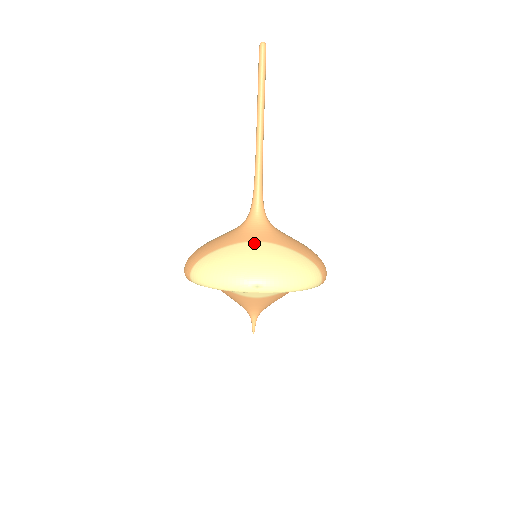
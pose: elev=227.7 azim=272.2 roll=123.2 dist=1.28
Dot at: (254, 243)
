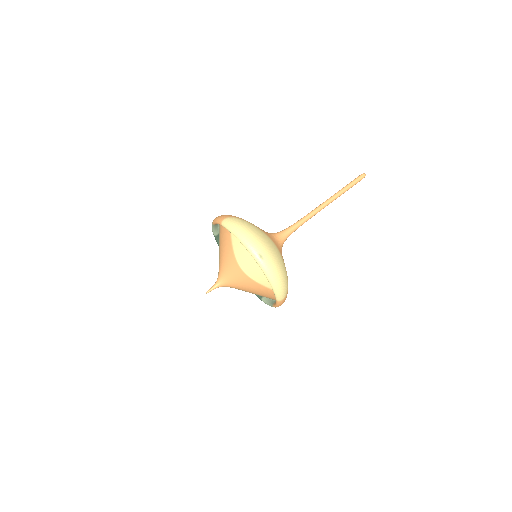
Dot at: (273, 242)
